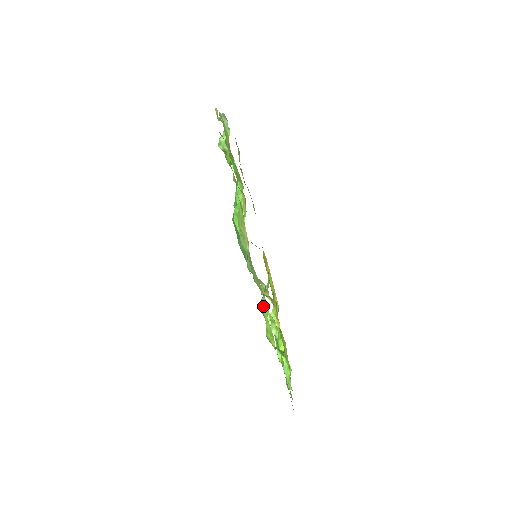
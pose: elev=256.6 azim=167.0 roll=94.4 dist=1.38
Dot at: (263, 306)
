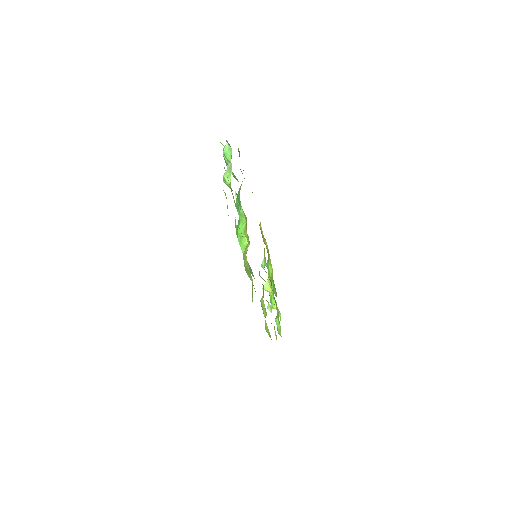
Dot at: (262, 306)
